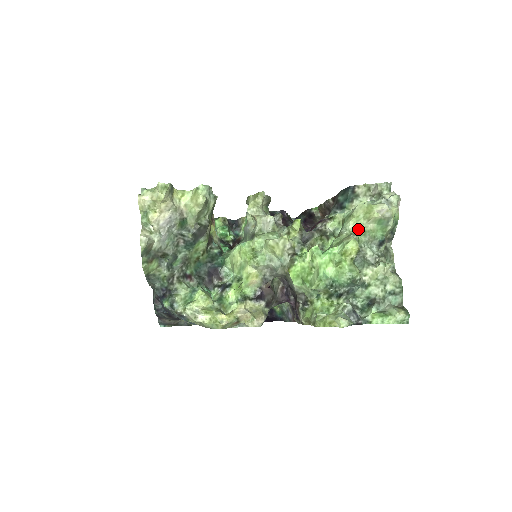
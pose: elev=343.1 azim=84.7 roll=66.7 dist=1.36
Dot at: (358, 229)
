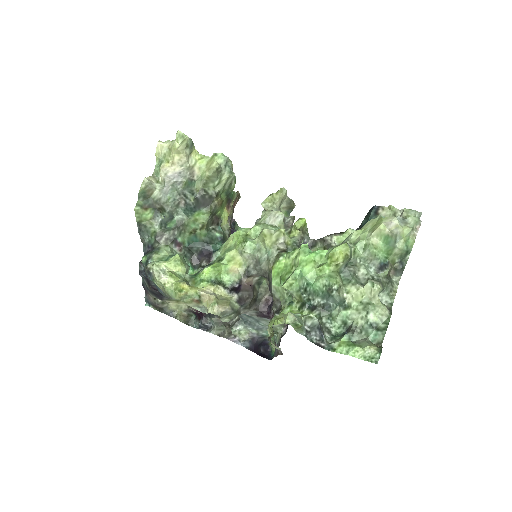
Dot at: (359, 240)
